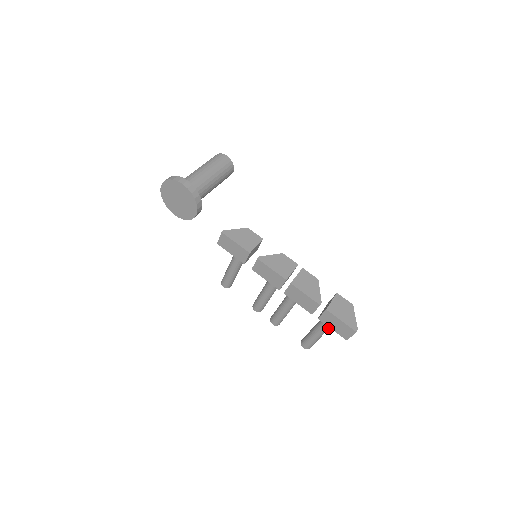
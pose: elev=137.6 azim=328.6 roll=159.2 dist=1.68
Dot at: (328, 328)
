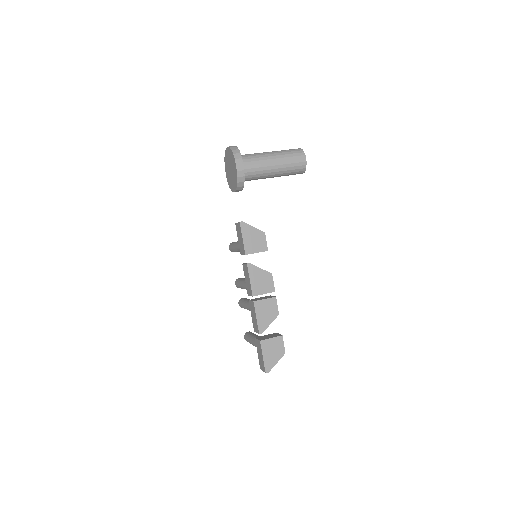
Dot at: occluded
